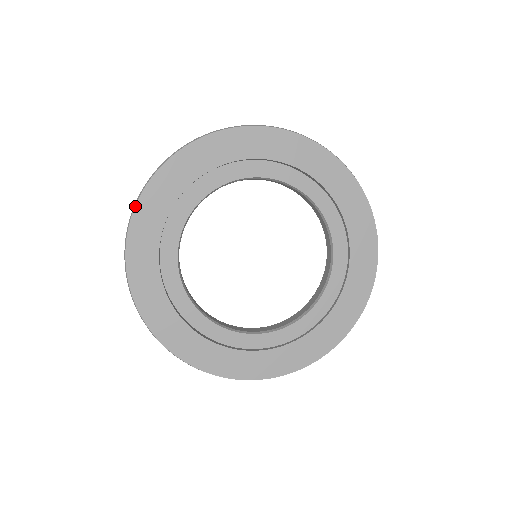
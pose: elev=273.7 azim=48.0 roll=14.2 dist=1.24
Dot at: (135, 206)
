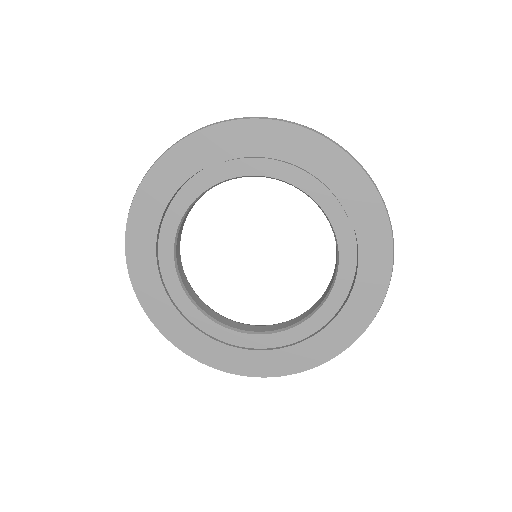
Dot at: (172, 146)
